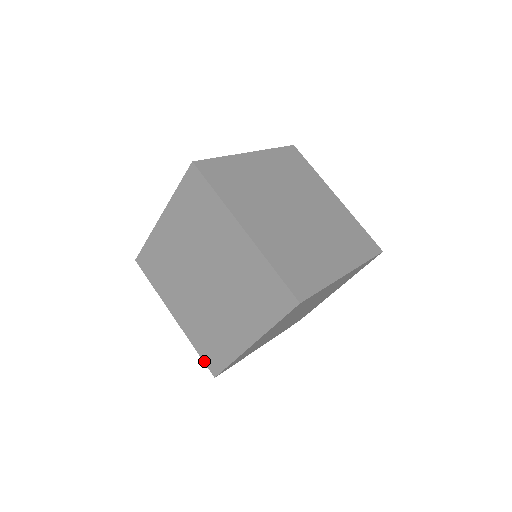
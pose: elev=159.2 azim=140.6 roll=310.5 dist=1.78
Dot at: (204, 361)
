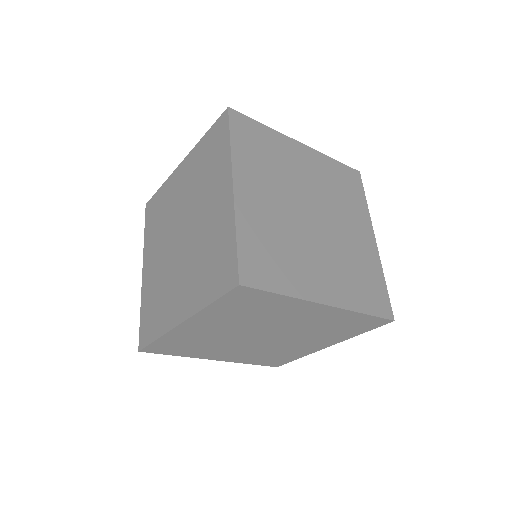
Dot at: (263, 365)
